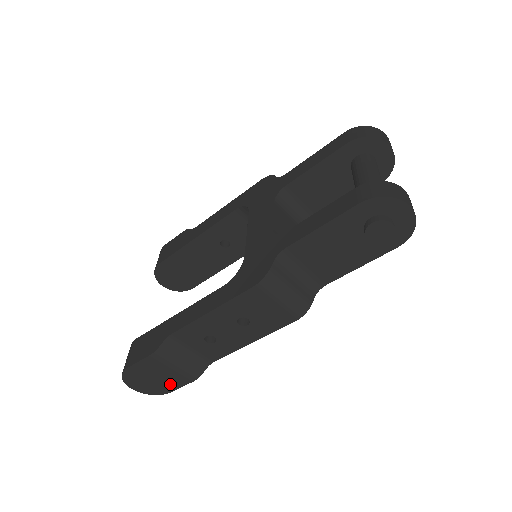
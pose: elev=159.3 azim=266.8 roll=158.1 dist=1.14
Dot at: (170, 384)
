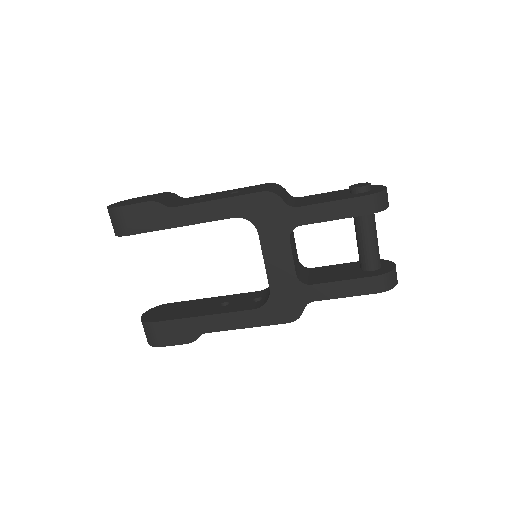
Dot at: occluded
